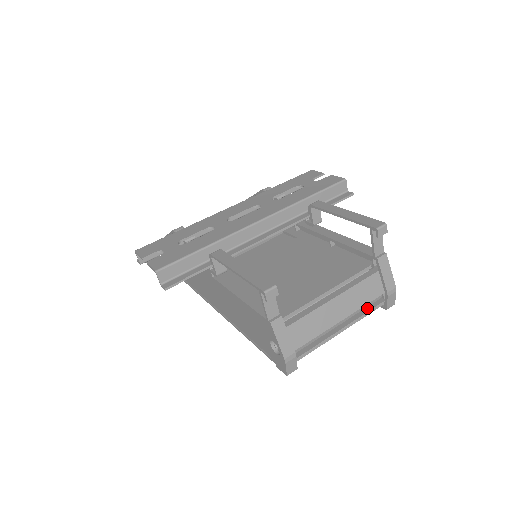
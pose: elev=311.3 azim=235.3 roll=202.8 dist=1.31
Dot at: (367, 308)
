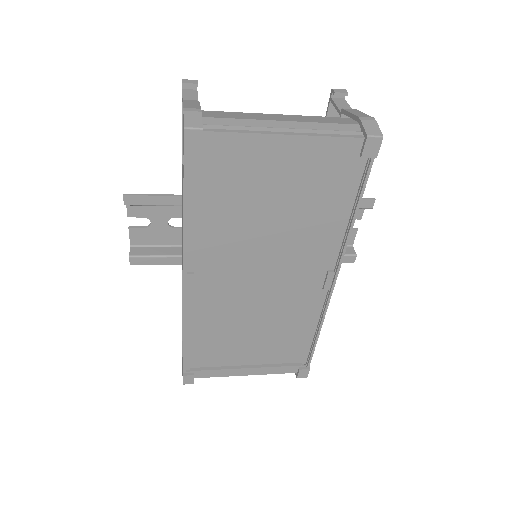
Dot at: (337, 140)
